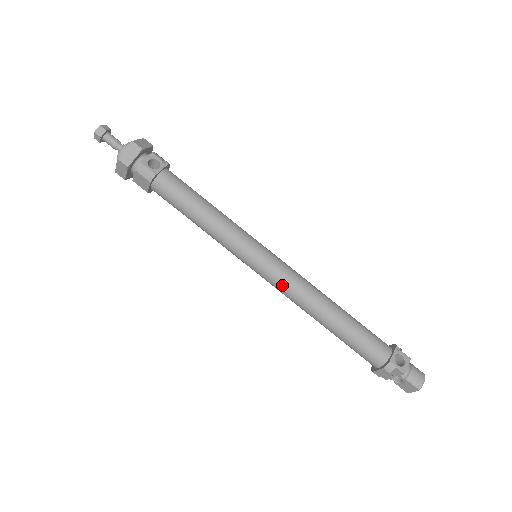
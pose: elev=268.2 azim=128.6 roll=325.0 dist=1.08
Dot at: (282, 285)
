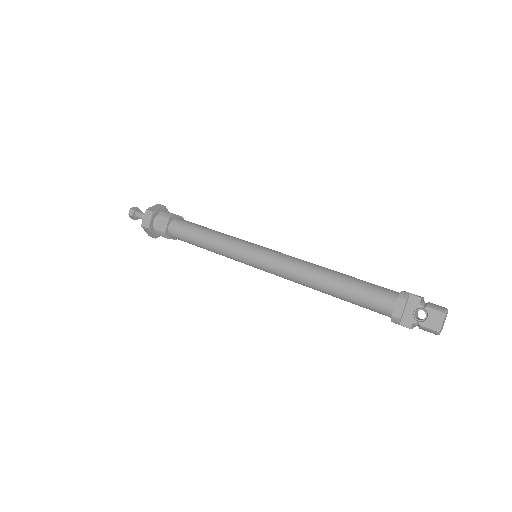
Dot at: (282, 260)
